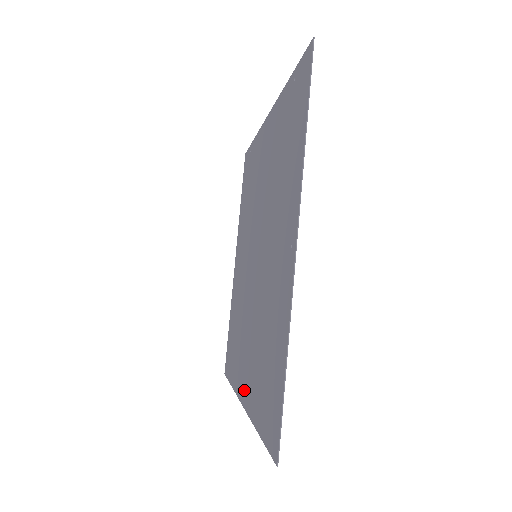
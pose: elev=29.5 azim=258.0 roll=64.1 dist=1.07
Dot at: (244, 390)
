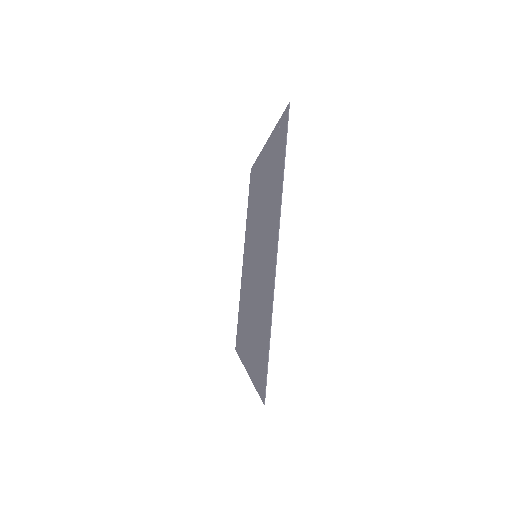
Dot at: (247, 359)
